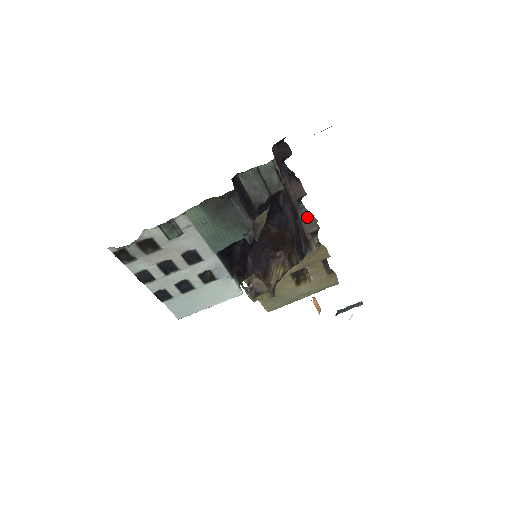
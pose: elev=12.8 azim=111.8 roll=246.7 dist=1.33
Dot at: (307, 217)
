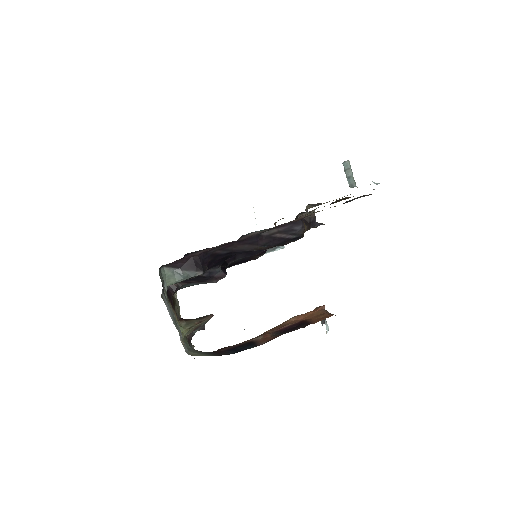
Dot at: (267, 229)
